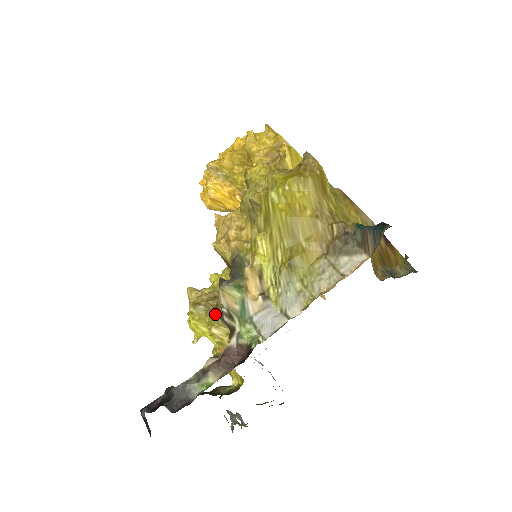
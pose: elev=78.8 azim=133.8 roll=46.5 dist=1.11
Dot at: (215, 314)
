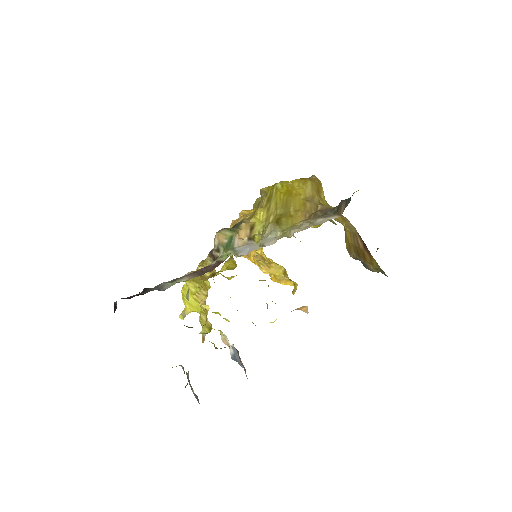
Dot at: (207, 257)
